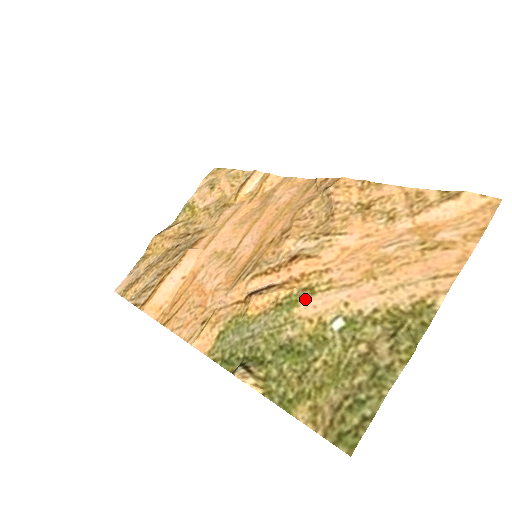
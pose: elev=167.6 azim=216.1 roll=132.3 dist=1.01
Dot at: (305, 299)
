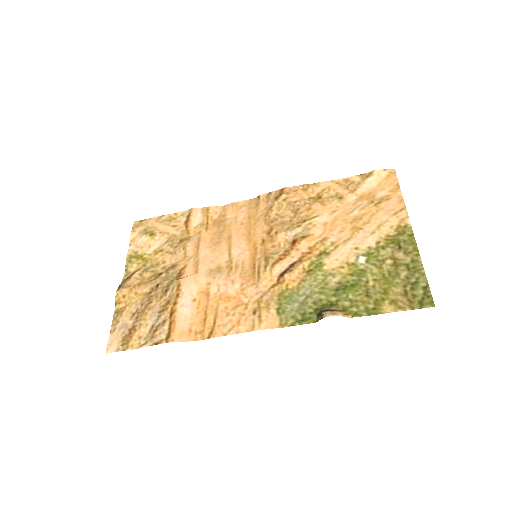
Dot at: (326, 259)
